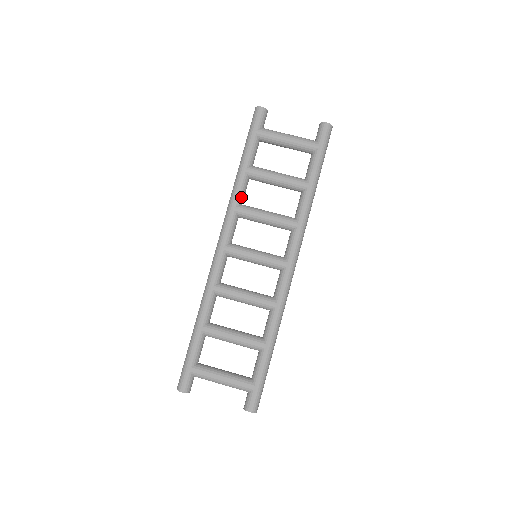
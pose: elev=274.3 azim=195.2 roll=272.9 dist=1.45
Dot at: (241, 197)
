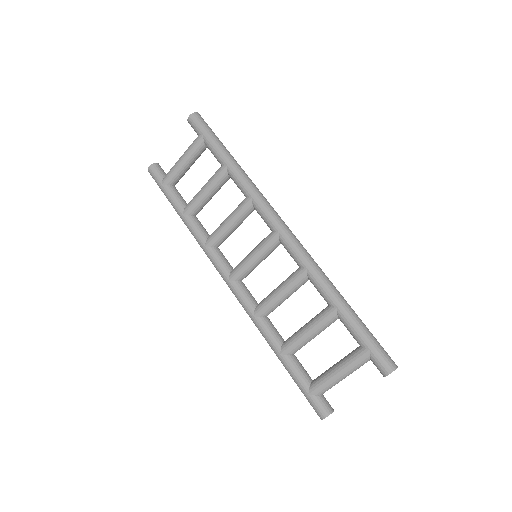
Dot at: (202, 234)
